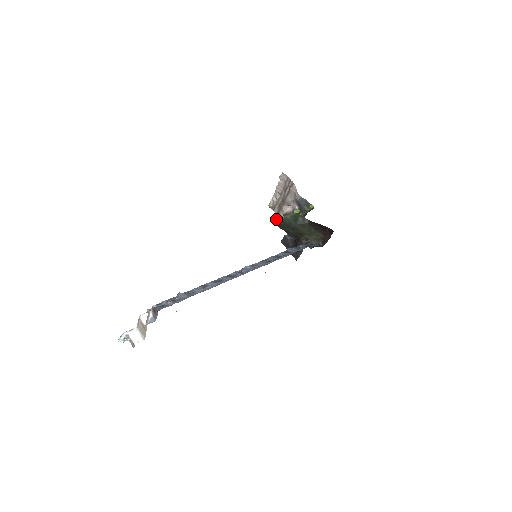
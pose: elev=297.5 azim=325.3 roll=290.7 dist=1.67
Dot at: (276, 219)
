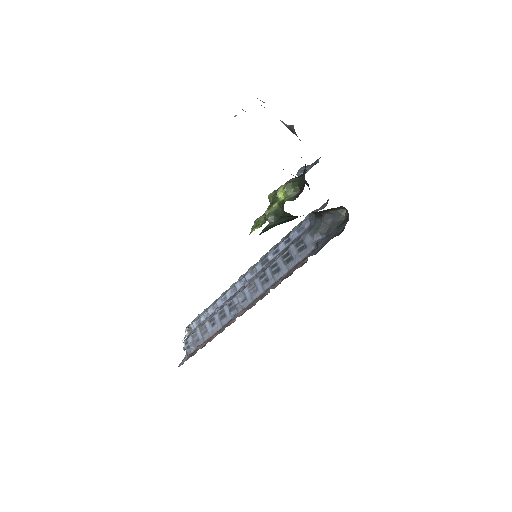
Dot at: (254, 221)
